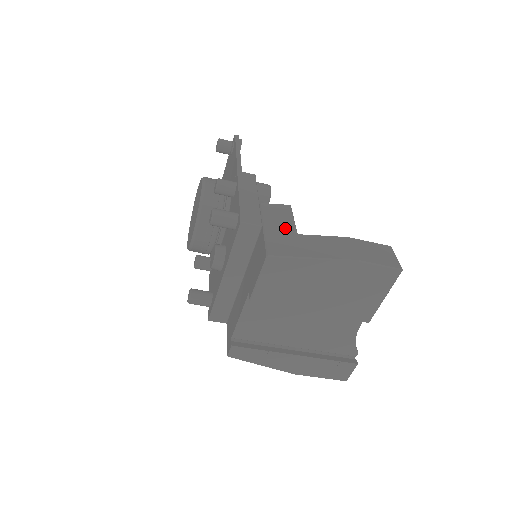
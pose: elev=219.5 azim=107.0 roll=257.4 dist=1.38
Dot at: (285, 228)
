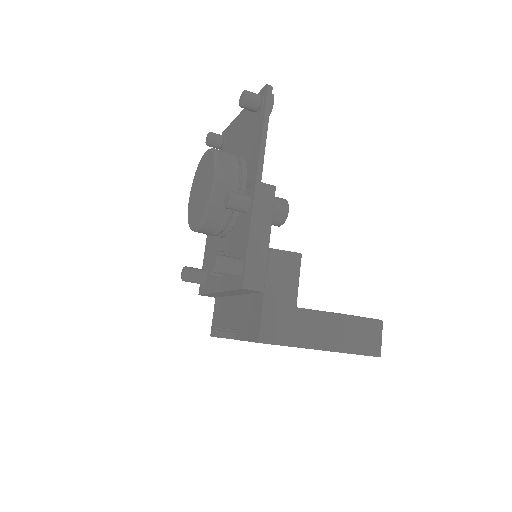
Dot at: (286, 298)
